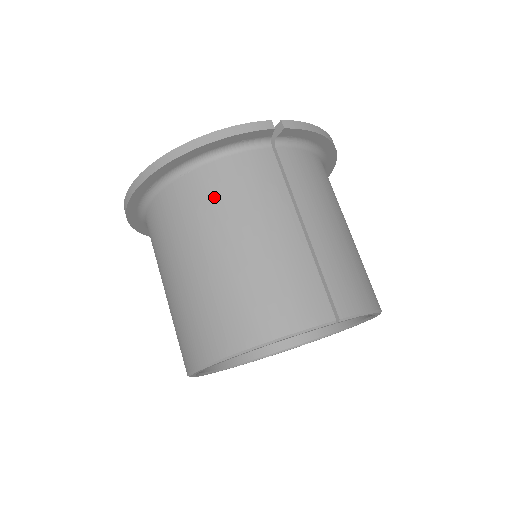
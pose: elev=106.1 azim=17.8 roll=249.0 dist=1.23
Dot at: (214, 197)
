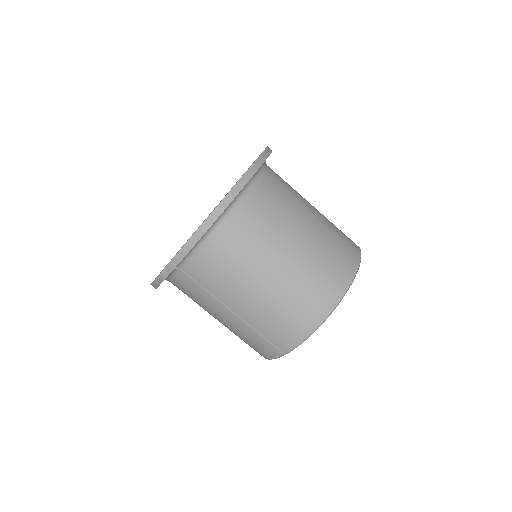
Dot at: occluded
